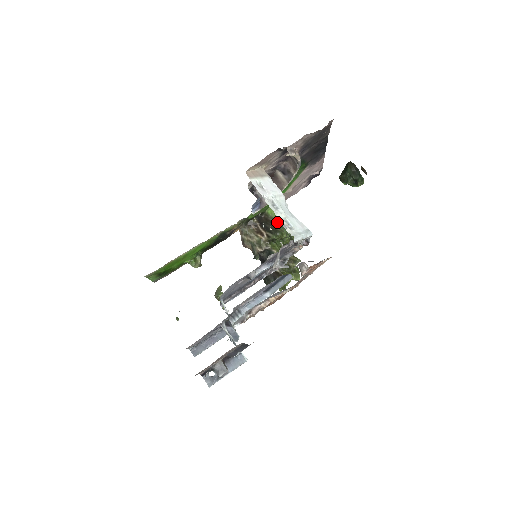
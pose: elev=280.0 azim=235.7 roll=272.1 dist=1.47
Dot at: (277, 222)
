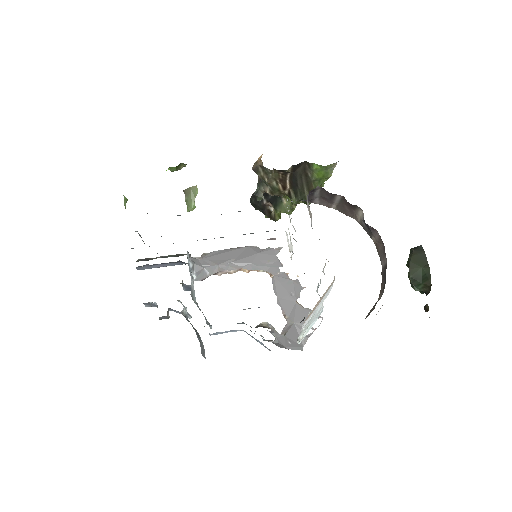
Dot at: (314, 182)
